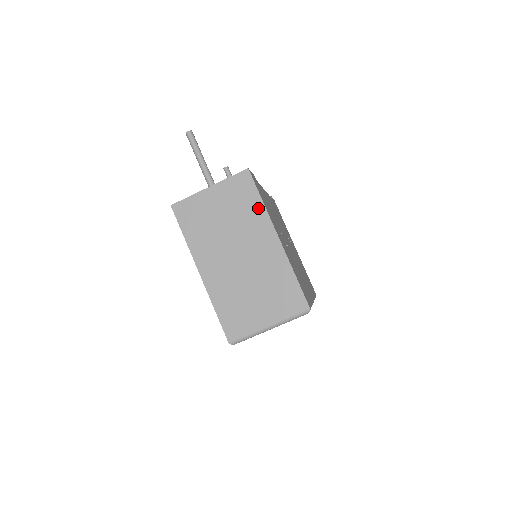
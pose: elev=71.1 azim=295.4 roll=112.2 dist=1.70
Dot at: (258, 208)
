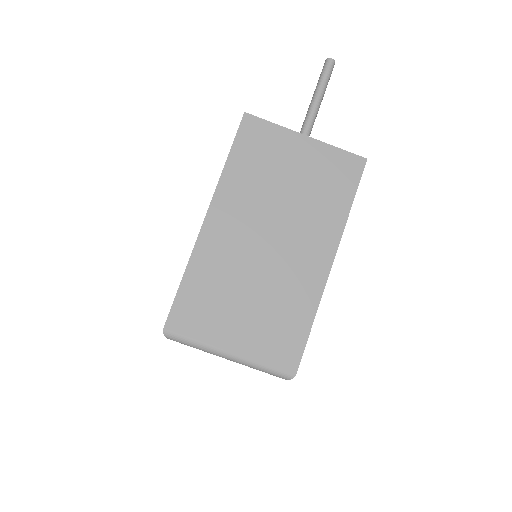
Dot at: (339, 211)
